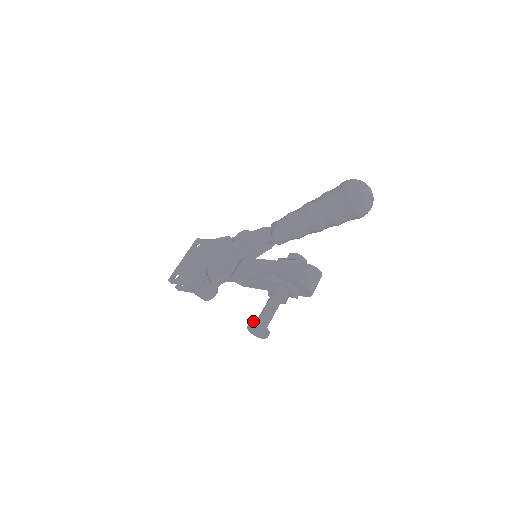
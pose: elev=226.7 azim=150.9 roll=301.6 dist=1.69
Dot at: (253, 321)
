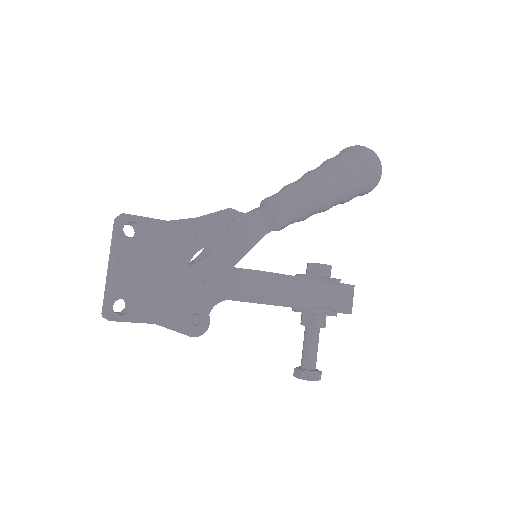
Dot at: (314, 373)
